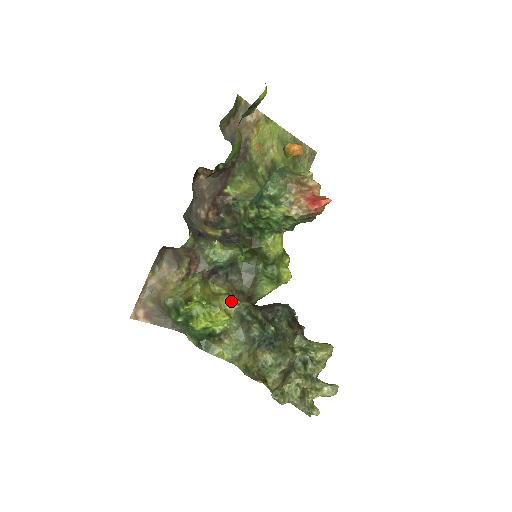
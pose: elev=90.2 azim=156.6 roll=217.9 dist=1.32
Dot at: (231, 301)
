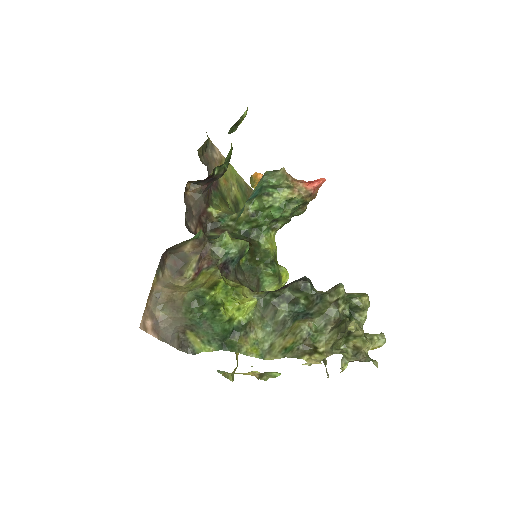
Dot at: (249, 291)
